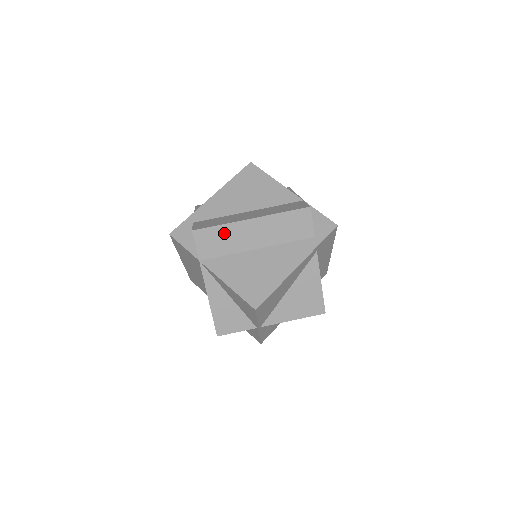
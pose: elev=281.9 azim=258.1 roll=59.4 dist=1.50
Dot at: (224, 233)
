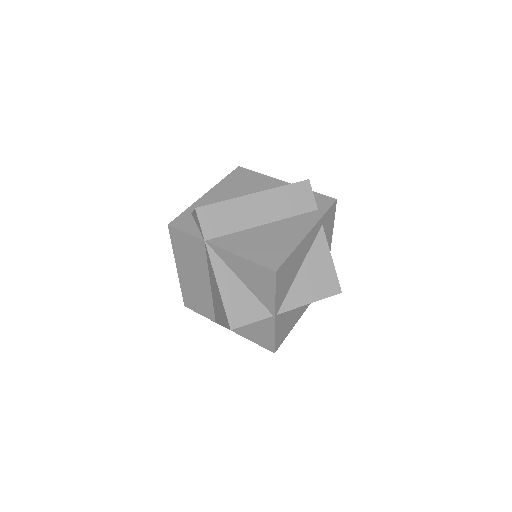
Dot at: (228, 209)
